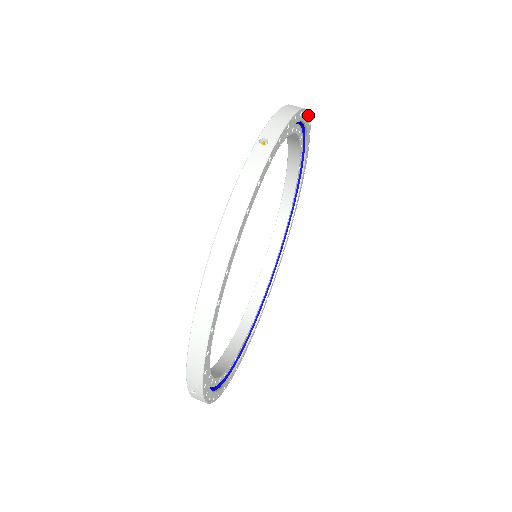
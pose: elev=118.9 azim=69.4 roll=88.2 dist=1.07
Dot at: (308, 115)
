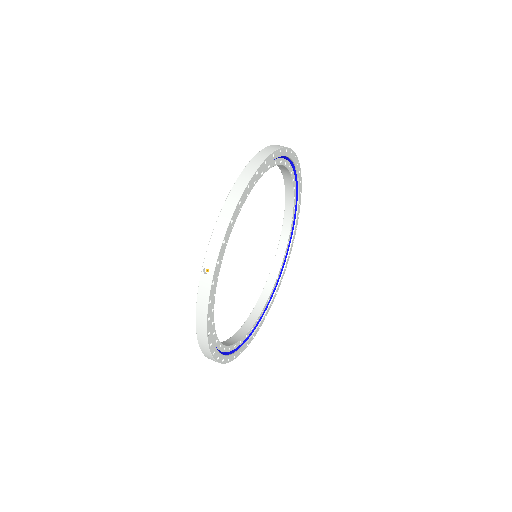
Dot at: (301, 191)
